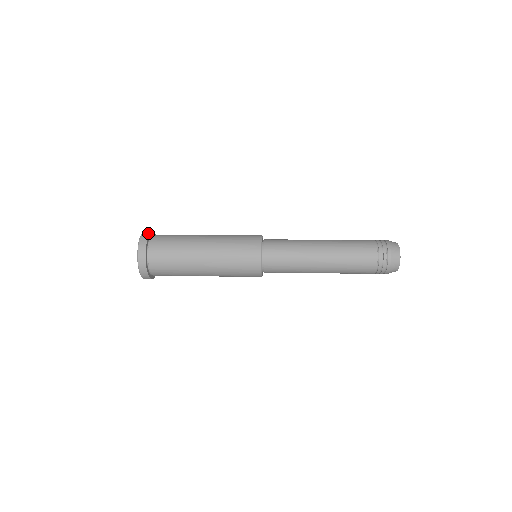
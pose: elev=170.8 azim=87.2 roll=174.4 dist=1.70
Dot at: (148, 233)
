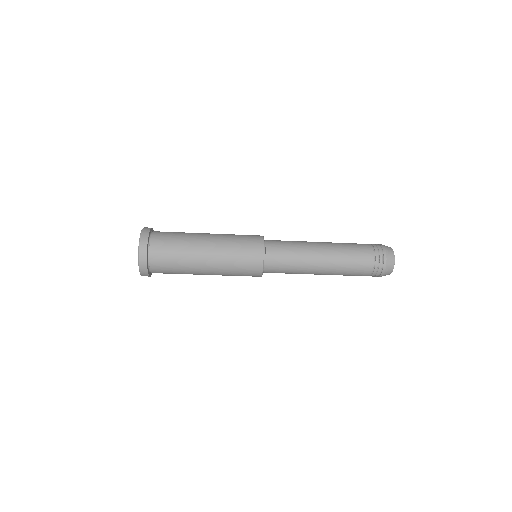
Dot at: occluded
